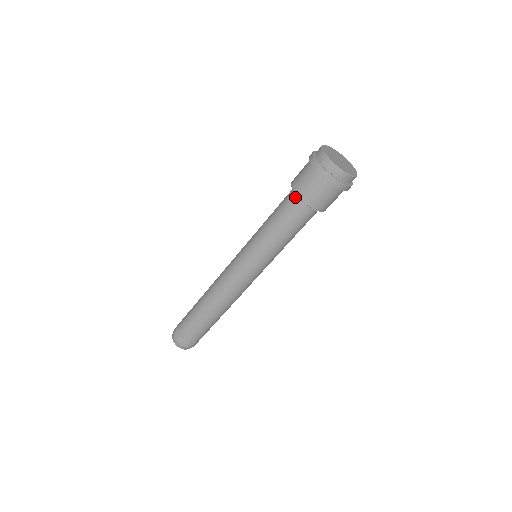
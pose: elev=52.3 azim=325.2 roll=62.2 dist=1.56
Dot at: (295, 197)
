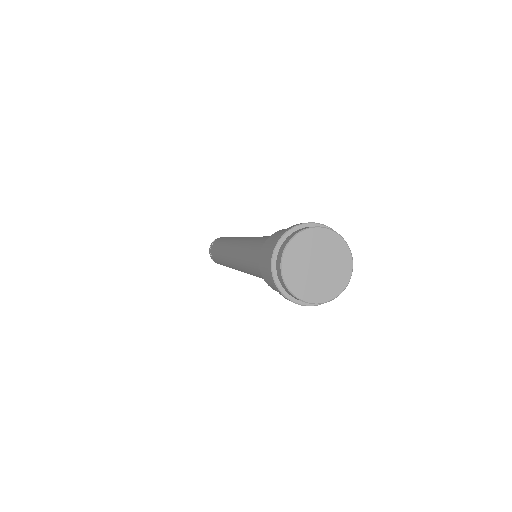
Dot at: occluded
